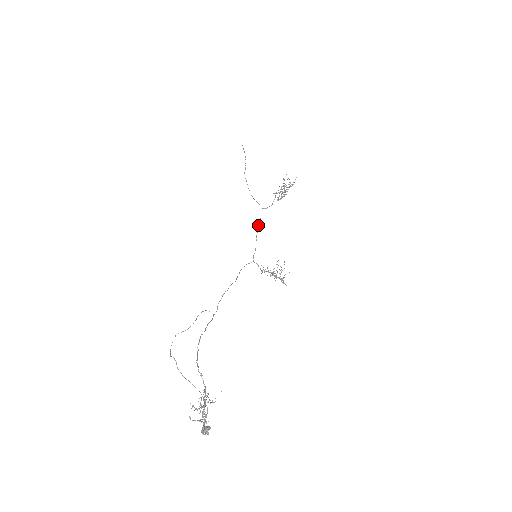
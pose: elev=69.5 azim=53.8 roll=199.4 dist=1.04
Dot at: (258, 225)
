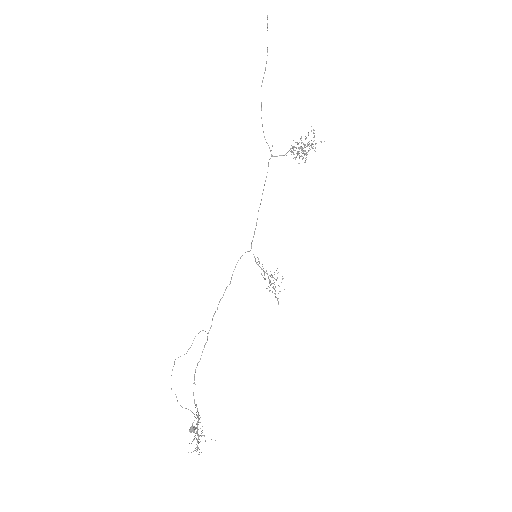
Dot at: (263, 190)
